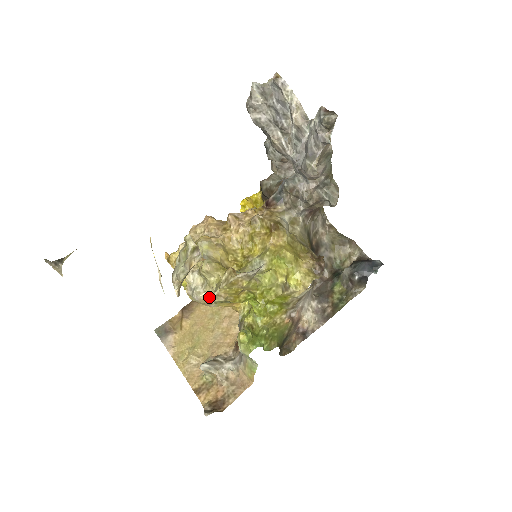
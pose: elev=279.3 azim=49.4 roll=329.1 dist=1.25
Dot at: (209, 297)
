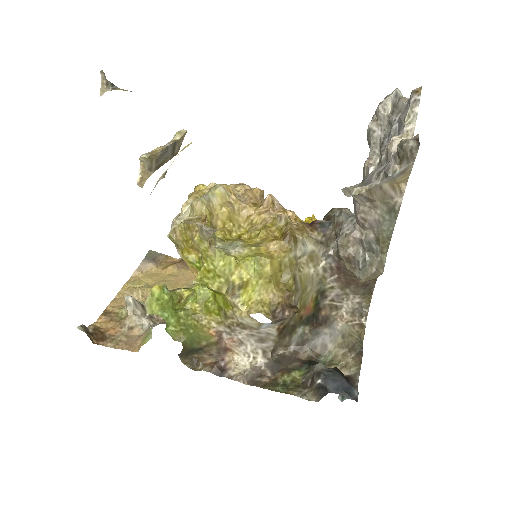
Dot at: occluded
